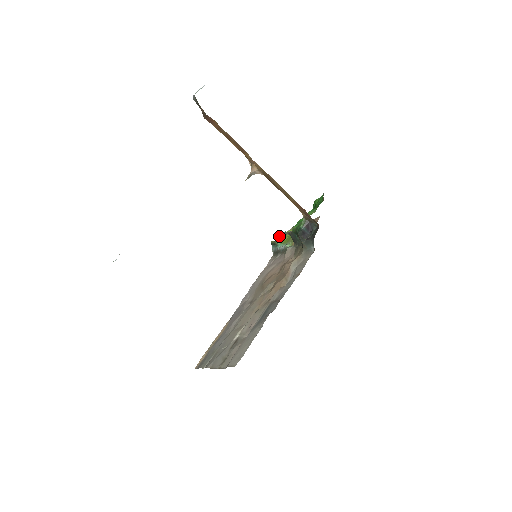
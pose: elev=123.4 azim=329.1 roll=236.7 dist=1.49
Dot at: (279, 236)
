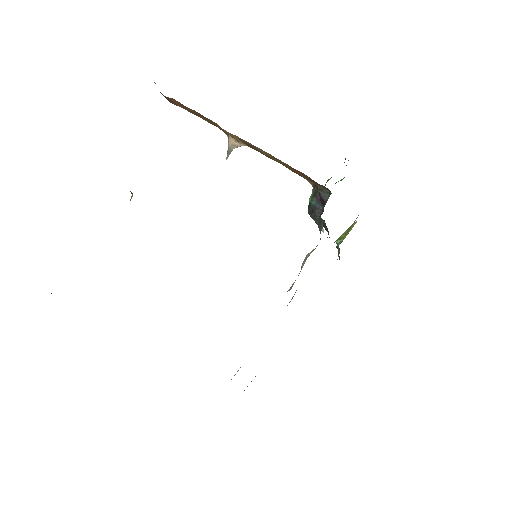
Dot at: occluded
